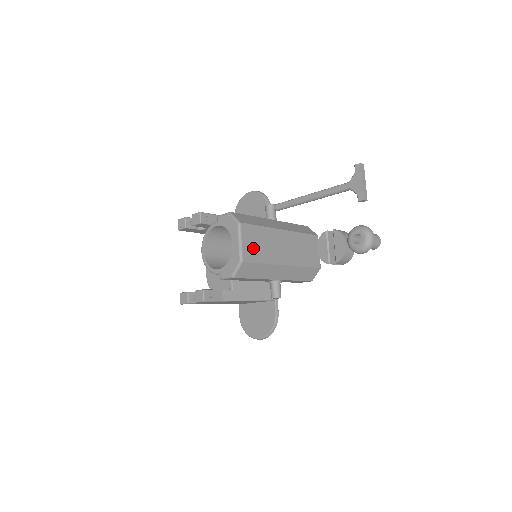
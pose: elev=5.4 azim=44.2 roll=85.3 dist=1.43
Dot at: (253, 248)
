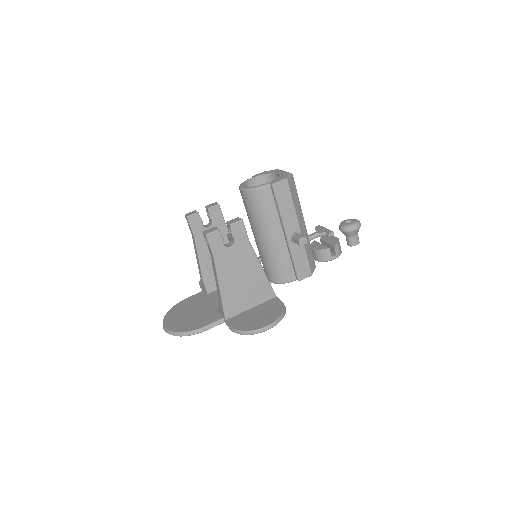
Dot at: occluded
